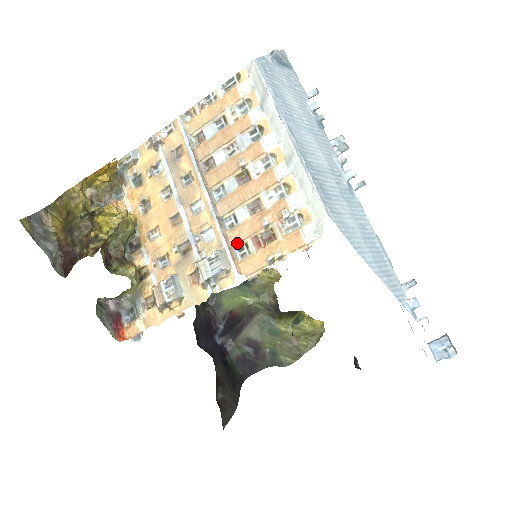
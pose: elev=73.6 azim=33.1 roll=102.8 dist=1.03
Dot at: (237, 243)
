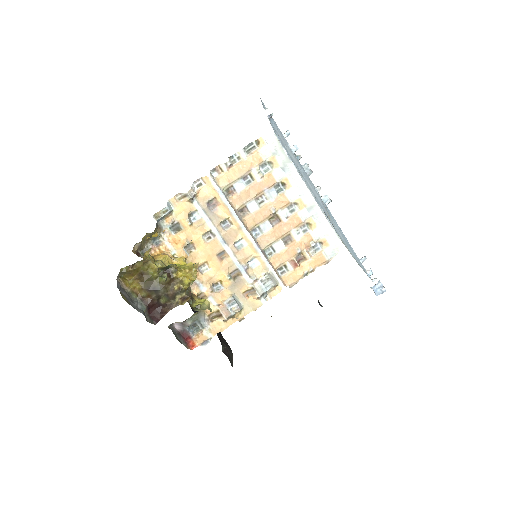
Dot at: (279, 266)
